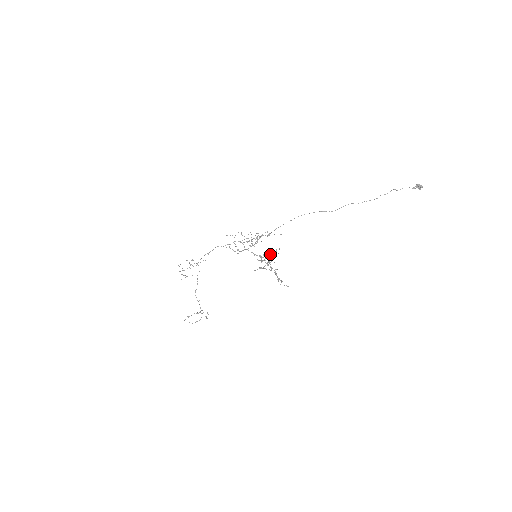
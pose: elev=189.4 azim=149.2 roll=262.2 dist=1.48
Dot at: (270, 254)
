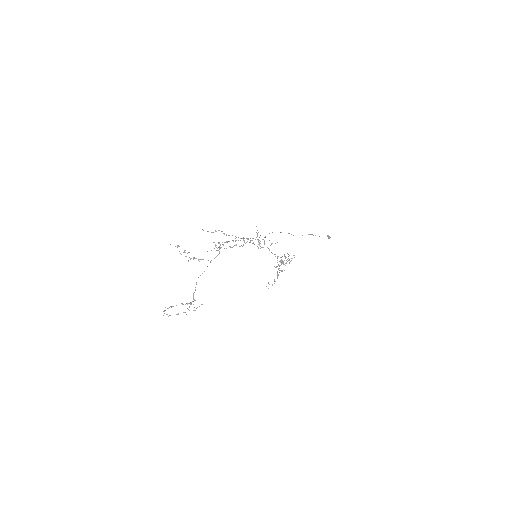
Dot at: occluded
